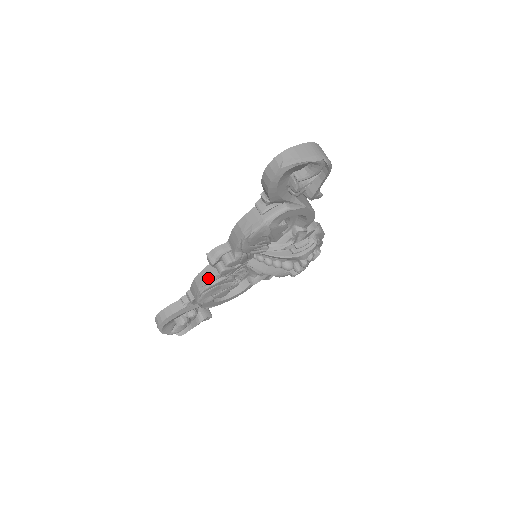
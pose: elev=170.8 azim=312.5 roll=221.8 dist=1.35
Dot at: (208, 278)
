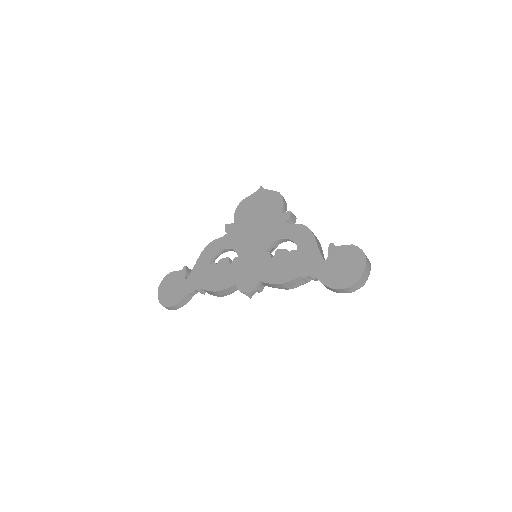
Dot at: (232, 292)
